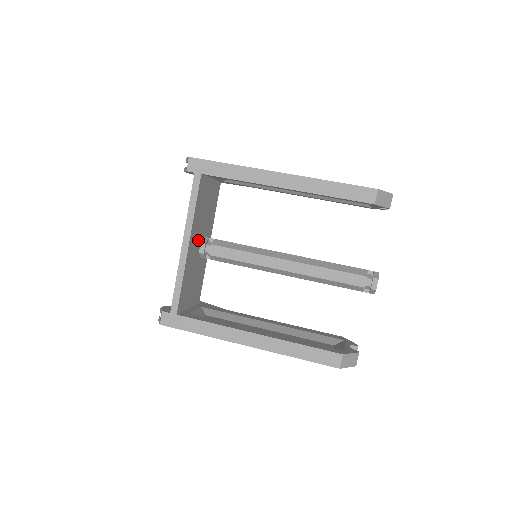
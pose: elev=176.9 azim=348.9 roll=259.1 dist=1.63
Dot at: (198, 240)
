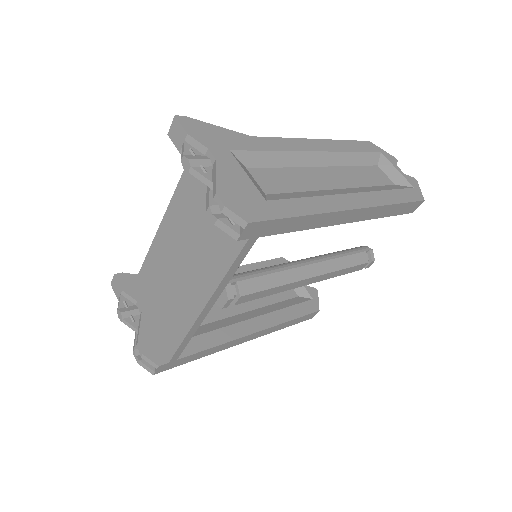
Dot at: occluded
